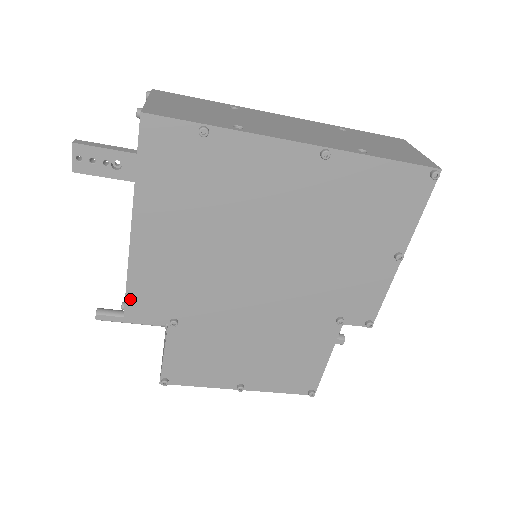
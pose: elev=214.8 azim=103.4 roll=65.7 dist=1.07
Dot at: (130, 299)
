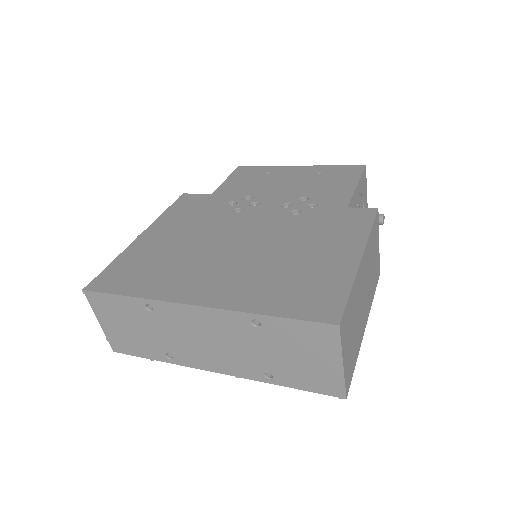
Dot at: occluded
